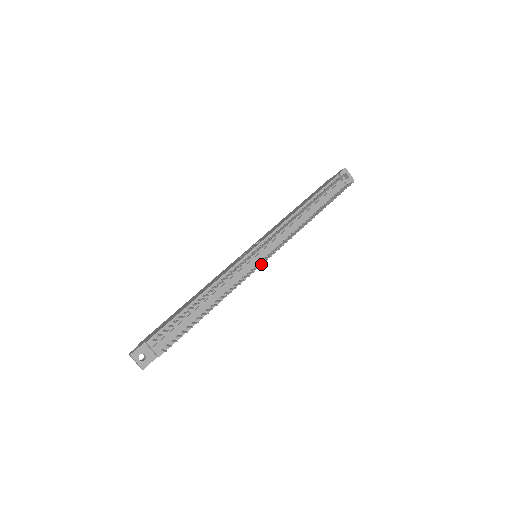
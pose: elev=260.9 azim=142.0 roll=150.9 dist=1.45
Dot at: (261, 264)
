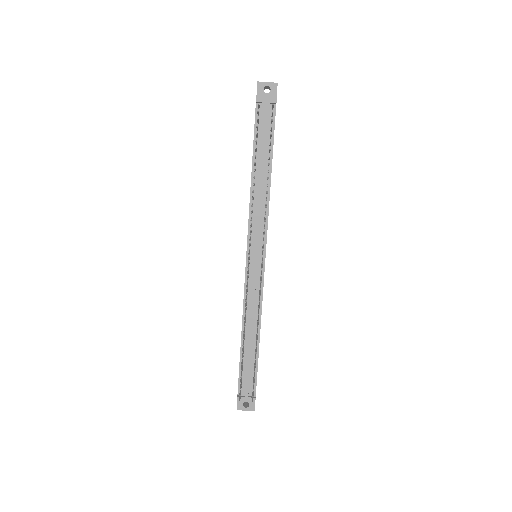
Dot at: occluded
